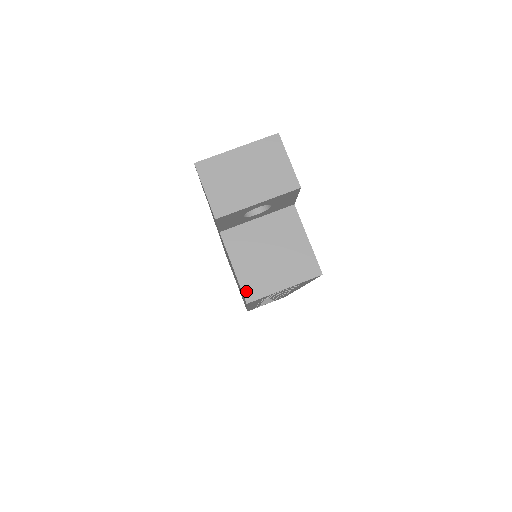
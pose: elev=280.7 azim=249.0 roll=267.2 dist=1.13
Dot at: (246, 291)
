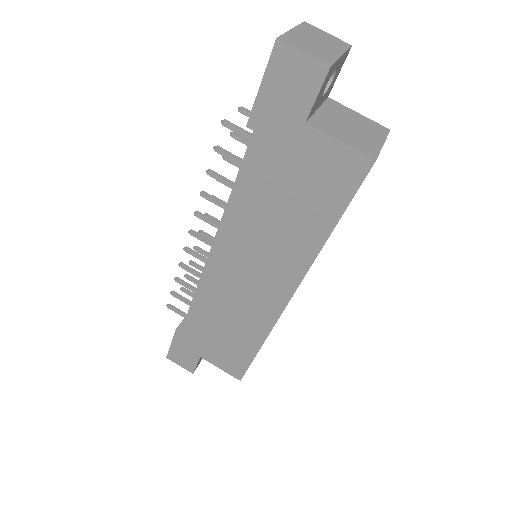
Dot at: (366, 153)
